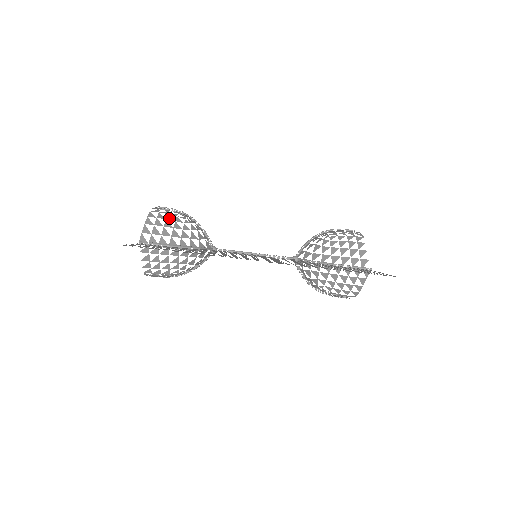
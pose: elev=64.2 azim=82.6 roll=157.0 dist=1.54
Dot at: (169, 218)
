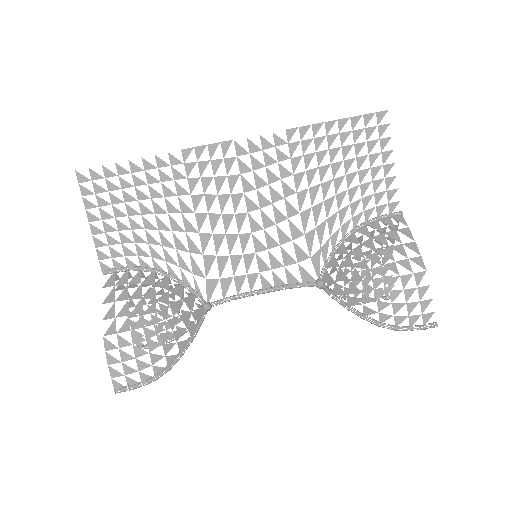
Dot at: occluded
